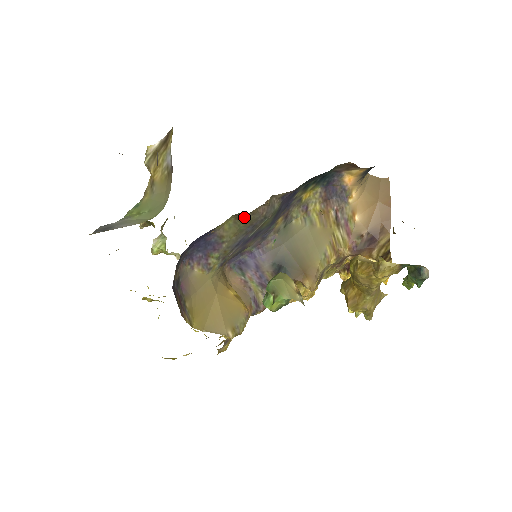
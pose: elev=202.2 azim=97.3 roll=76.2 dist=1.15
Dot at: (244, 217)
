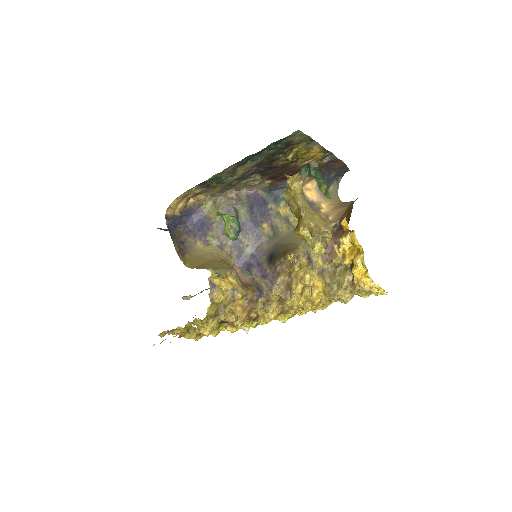
Dot at: (219, 202)
